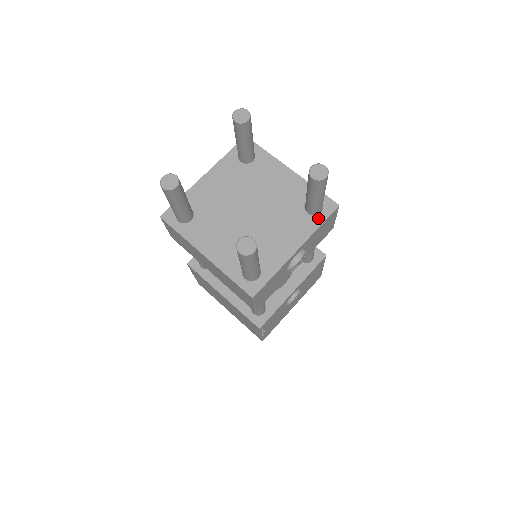
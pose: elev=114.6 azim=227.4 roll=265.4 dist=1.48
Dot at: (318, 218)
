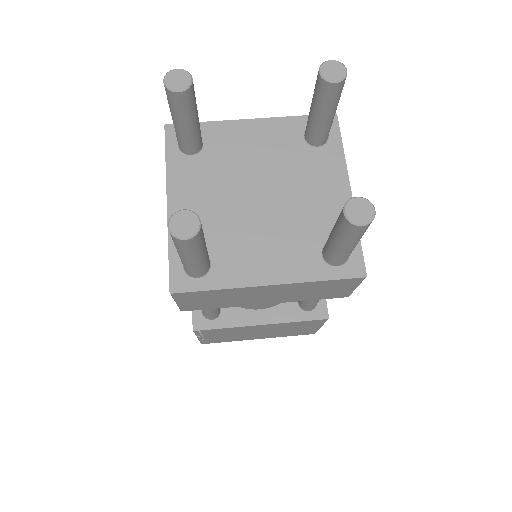
Dot at: (333, 142)
